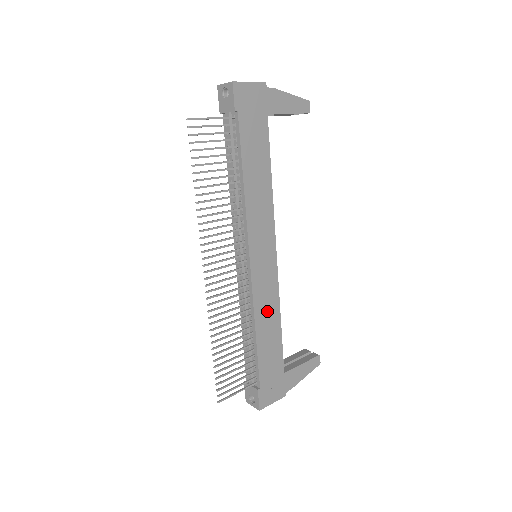
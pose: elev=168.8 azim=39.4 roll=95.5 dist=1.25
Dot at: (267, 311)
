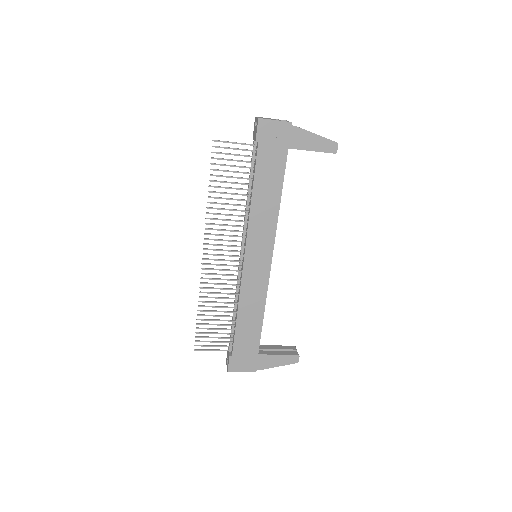
Dot at: (252, 301)
